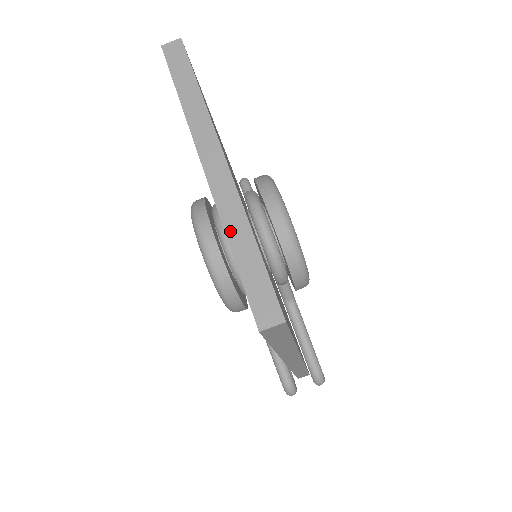
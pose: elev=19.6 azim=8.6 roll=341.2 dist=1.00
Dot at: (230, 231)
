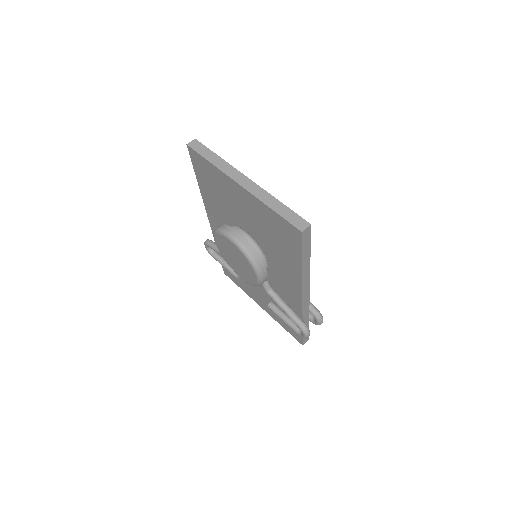
Dot at: (267, 202)
